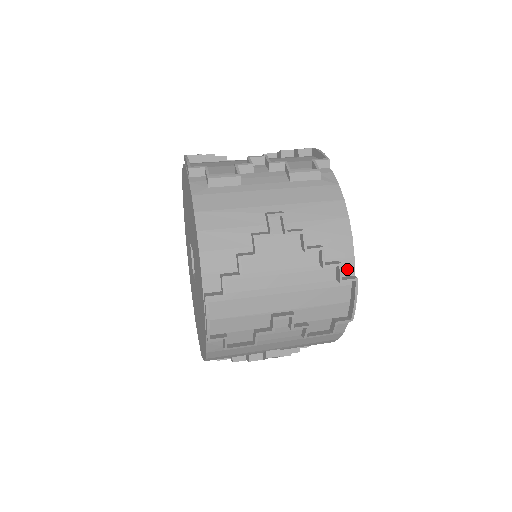
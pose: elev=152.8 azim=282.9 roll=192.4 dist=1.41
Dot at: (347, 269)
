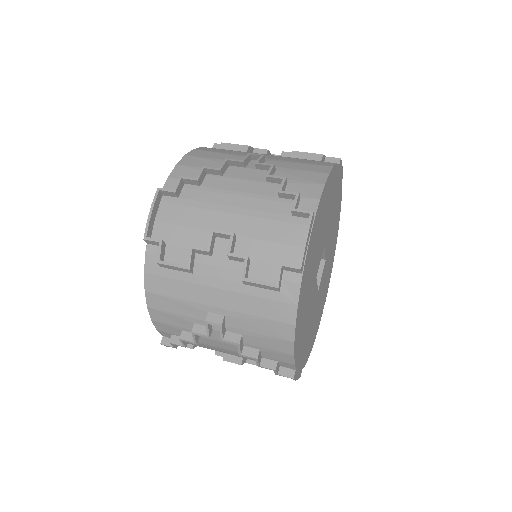
Dot at: (288, 366)
